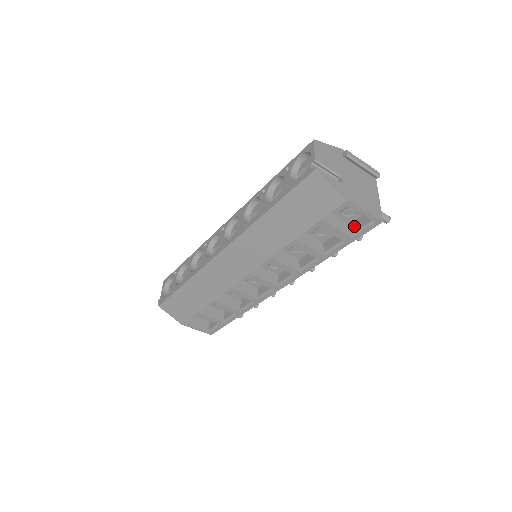
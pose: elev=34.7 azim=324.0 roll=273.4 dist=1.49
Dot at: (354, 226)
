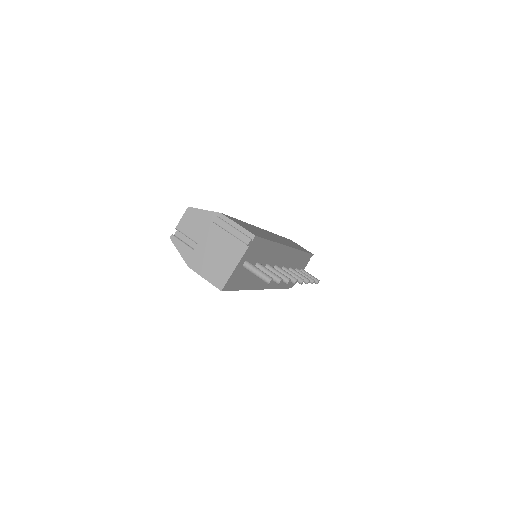
Dot at: occluded
